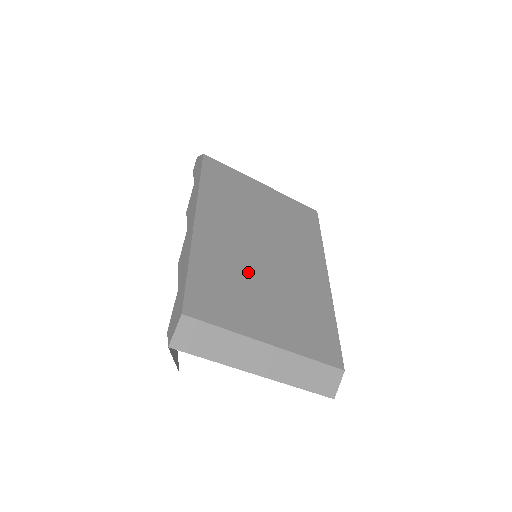
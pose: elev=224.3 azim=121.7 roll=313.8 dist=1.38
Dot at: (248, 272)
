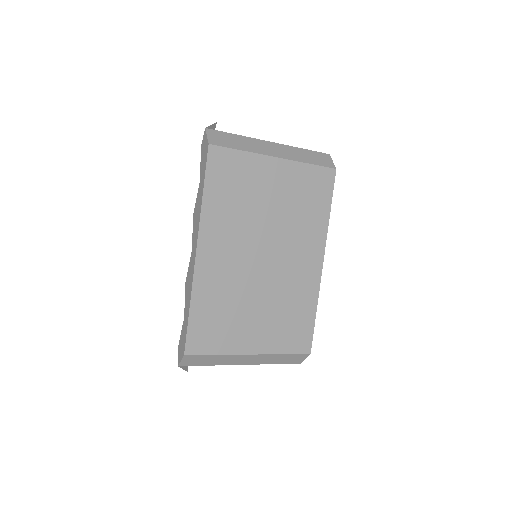
Dot at: (242, 292)
